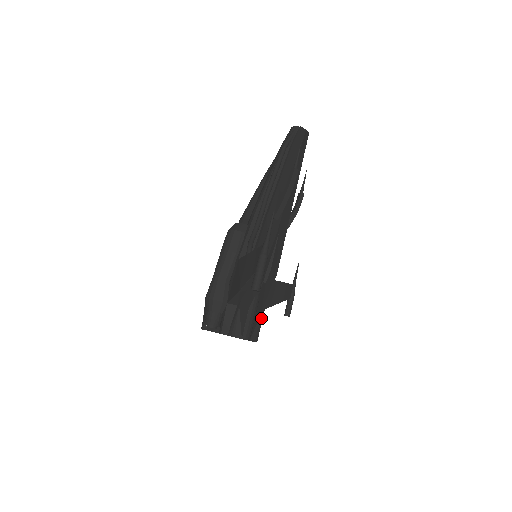
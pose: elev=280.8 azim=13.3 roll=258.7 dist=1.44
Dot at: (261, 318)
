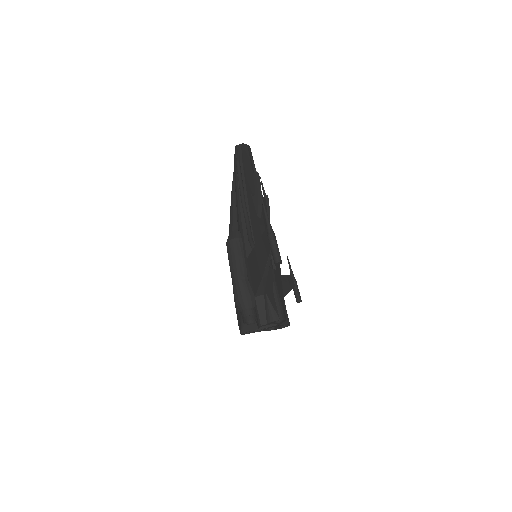
Dot at: occluded
